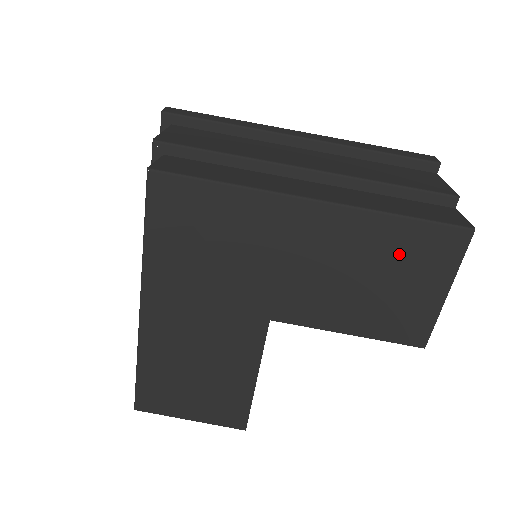
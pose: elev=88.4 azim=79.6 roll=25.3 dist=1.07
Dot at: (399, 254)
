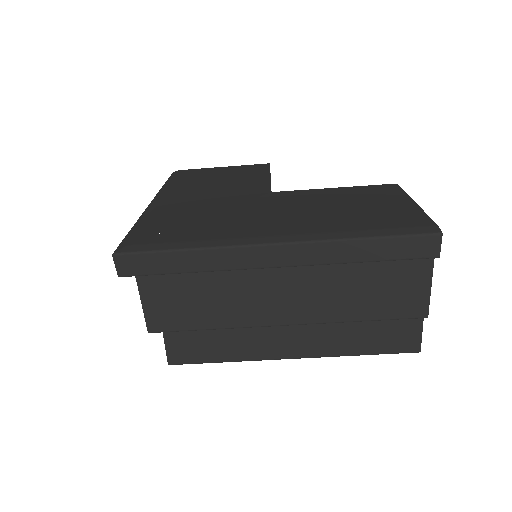
Dot at: occluded
